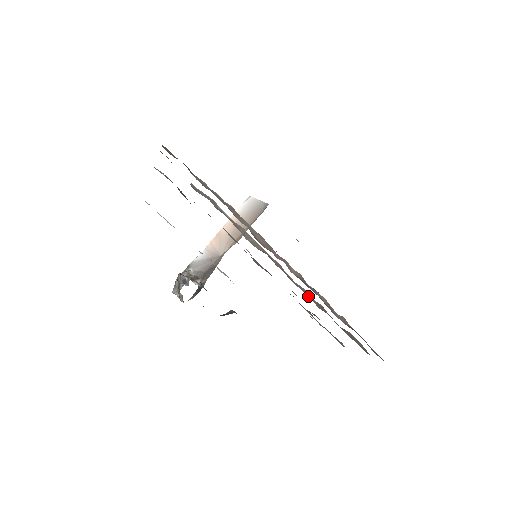
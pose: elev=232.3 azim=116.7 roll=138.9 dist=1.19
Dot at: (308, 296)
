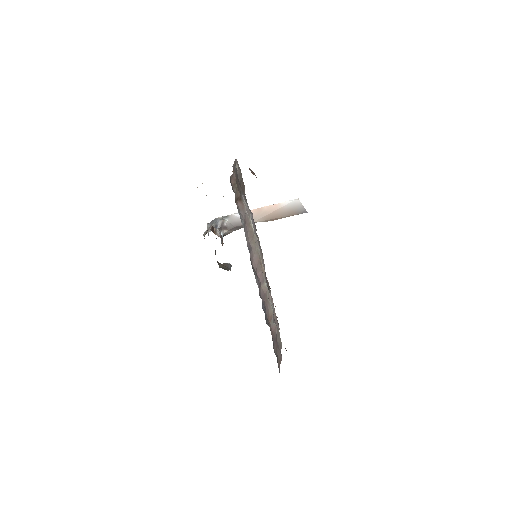
Dot at: occluded
